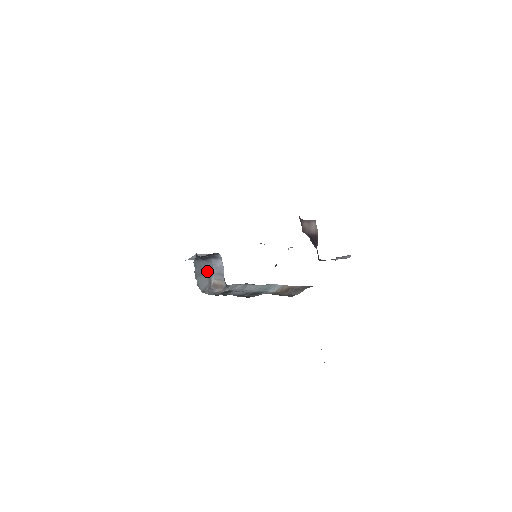
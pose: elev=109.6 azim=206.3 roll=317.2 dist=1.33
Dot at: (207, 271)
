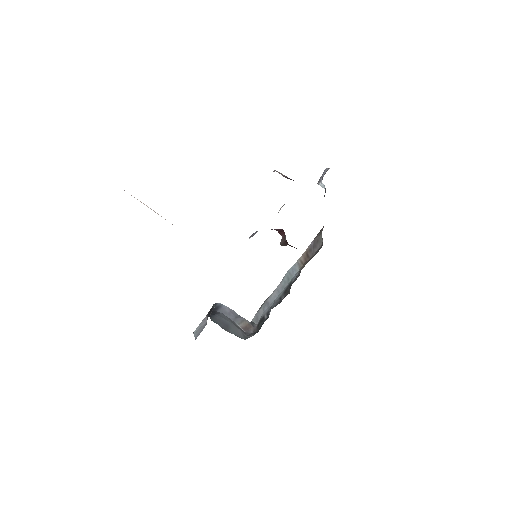
Dot at: (227, 321)
